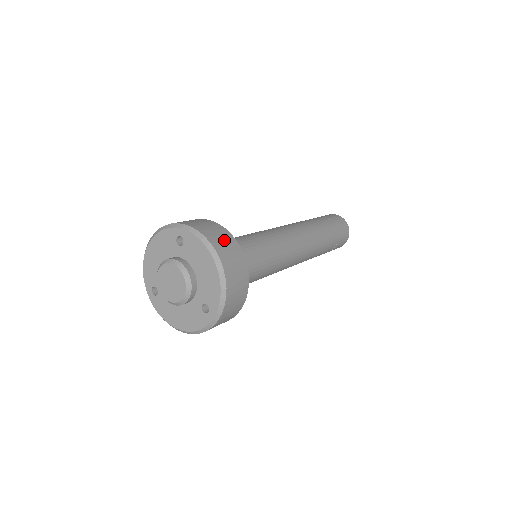
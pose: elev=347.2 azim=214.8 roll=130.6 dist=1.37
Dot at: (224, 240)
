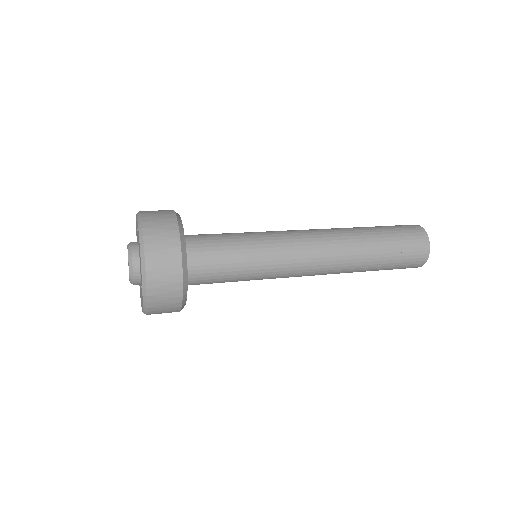
Dot at: (162, 227)
